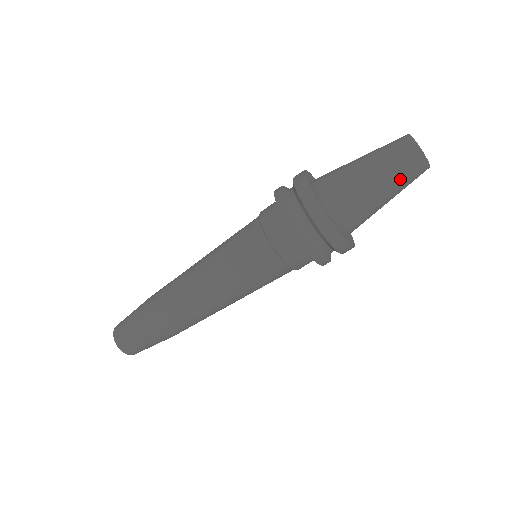
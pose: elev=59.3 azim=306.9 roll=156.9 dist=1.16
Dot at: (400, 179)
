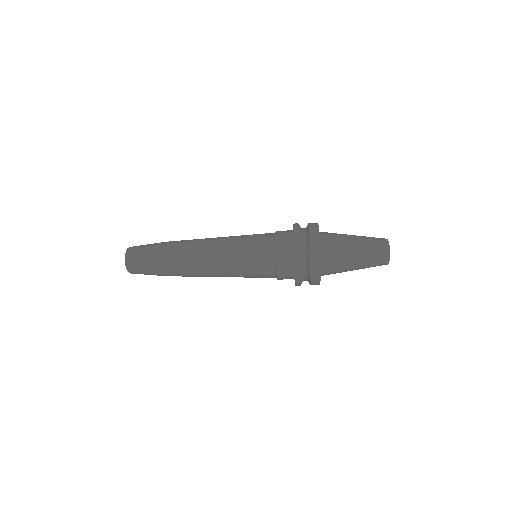
Dot at: occluded
